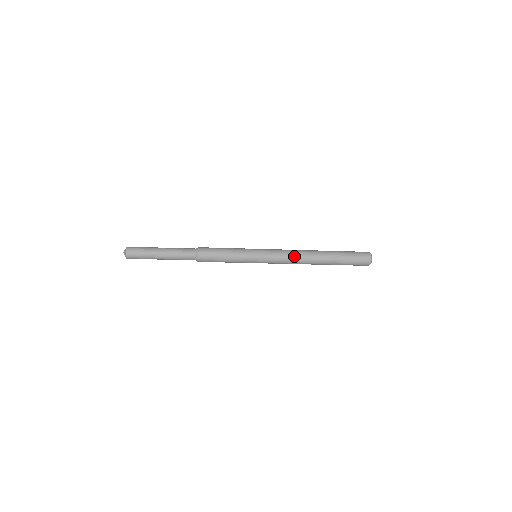
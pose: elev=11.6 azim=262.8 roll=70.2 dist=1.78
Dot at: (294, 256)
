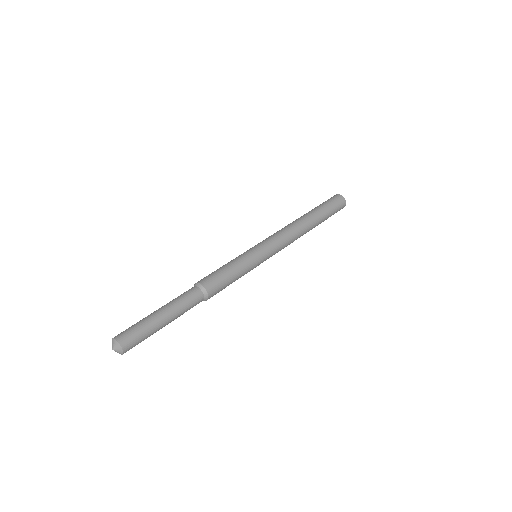
Dot at: (289, 244)
